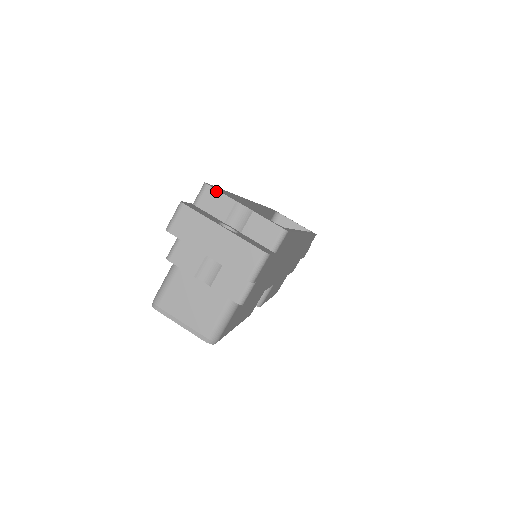
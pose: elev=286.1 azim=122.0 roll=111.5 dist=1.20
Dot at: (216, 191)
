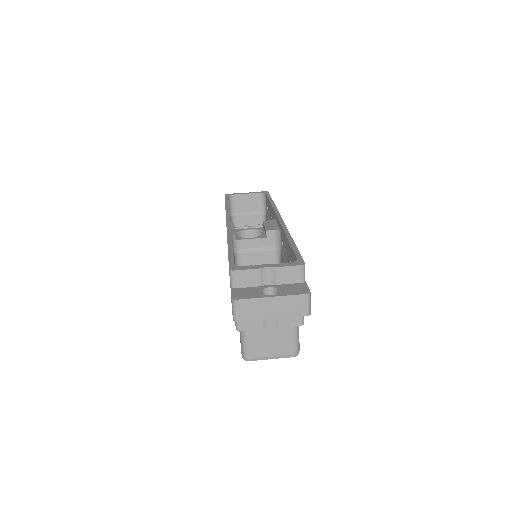
Dot at: (242, 271)
